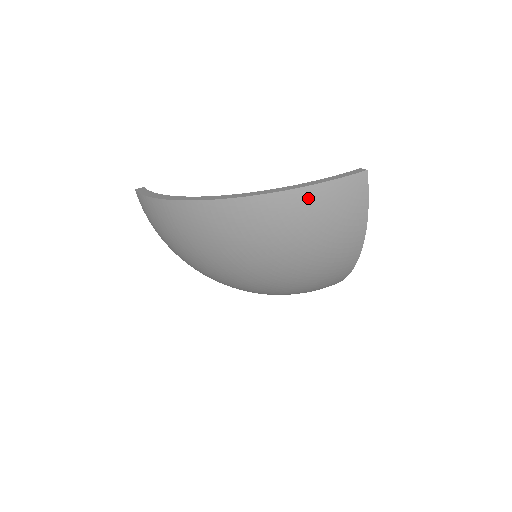
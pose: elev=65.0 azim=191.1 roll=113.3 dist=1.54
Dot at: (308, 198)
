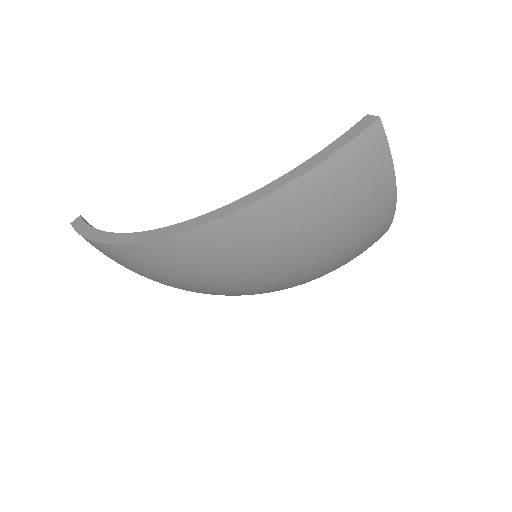
Dot at: (304, 193)
